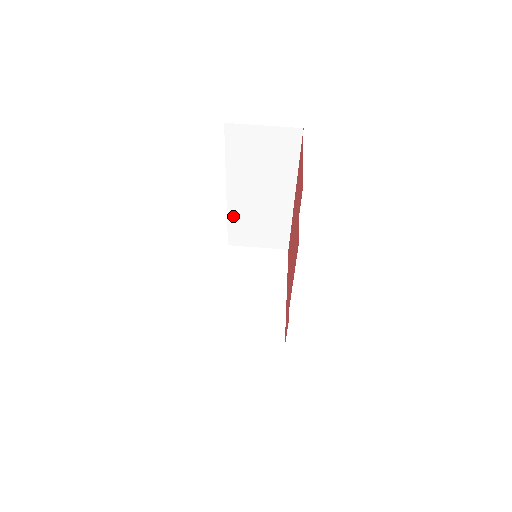
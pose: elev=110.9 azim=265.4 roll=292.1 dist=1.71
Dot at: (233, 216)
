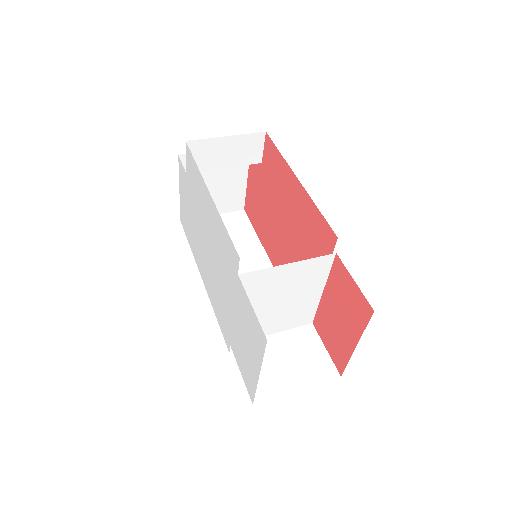
Dot at: occluded
